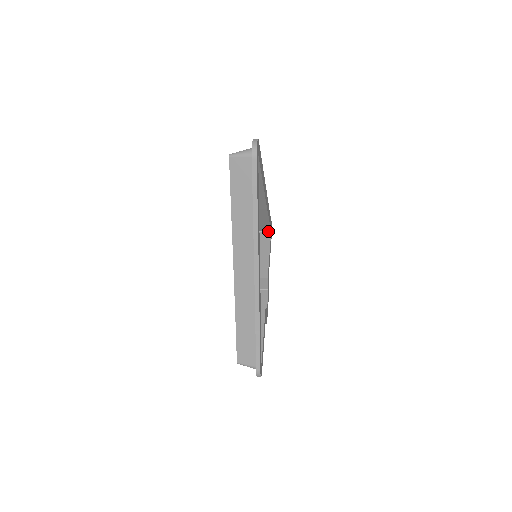
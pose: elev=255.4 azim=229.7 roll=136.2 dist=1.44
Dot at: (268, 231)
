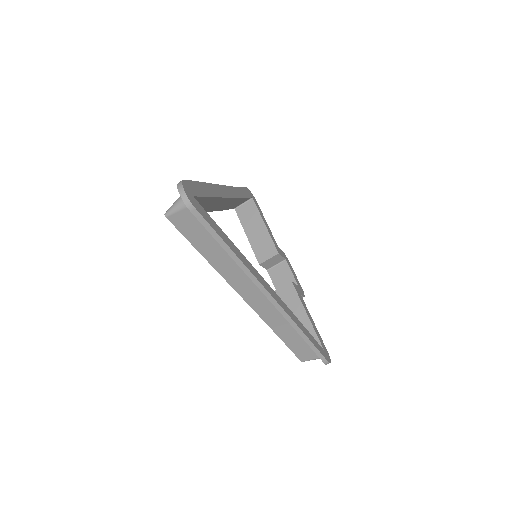
Dot at: (249, 199)
